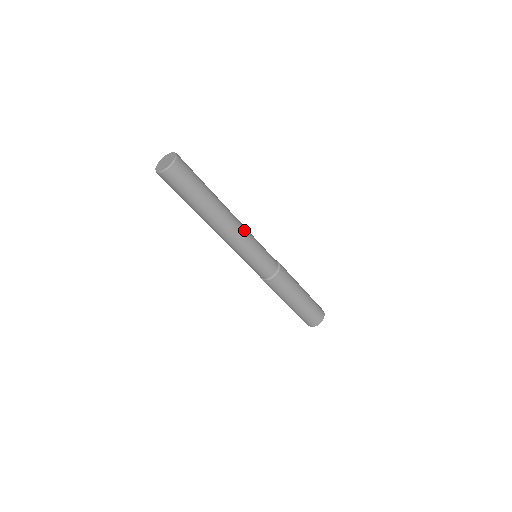
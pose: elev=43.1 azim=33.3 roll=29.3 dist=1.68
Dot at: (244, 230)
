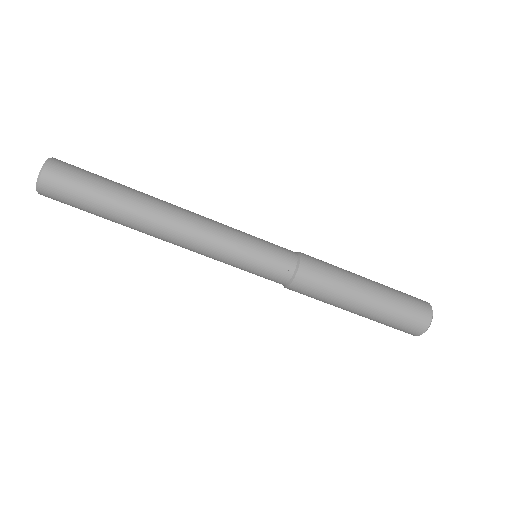
Dot at: (208, 219)
